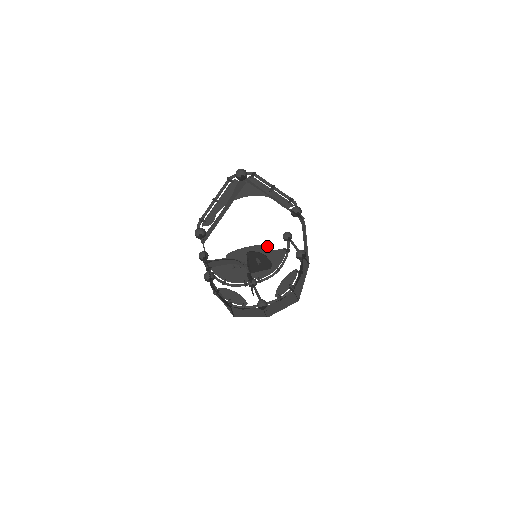
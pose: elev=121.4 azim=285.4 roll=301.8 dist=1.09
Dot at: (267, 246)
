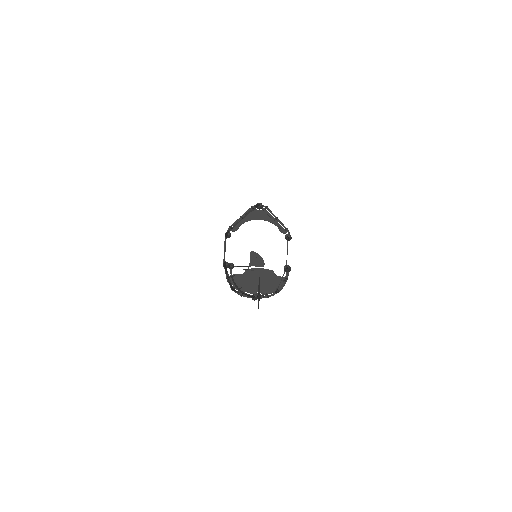
Dot at: (273, 271)
